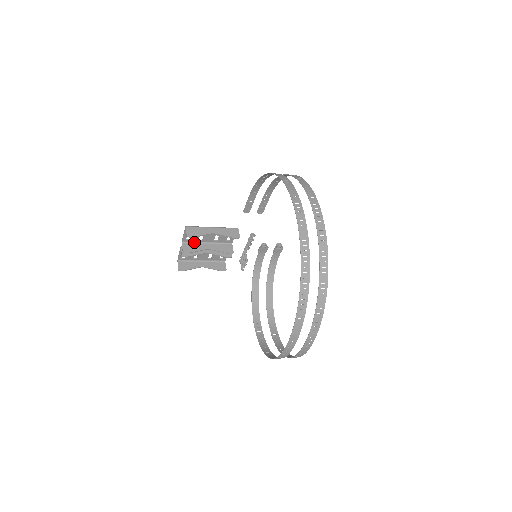
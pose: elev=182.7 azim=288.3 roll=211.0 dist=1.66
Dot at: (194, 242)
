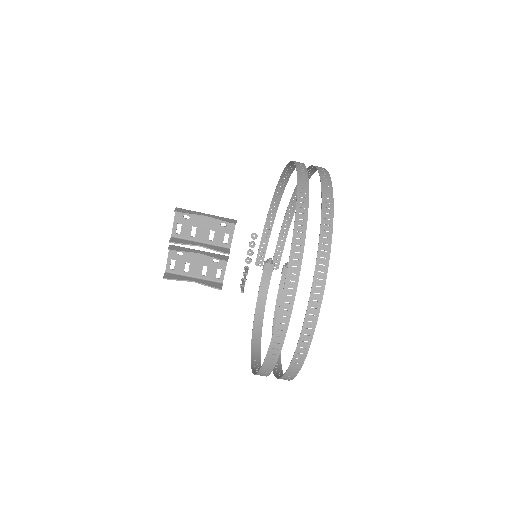
Dot at: (185, 239)
